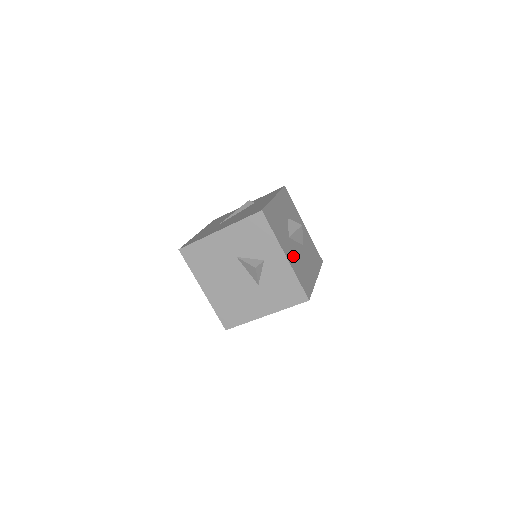
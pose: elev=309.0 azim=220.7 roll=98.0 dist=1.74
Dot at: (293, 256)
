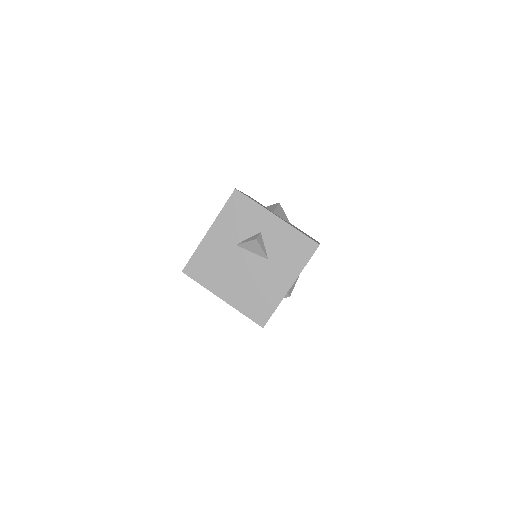
Dot at: occluded
